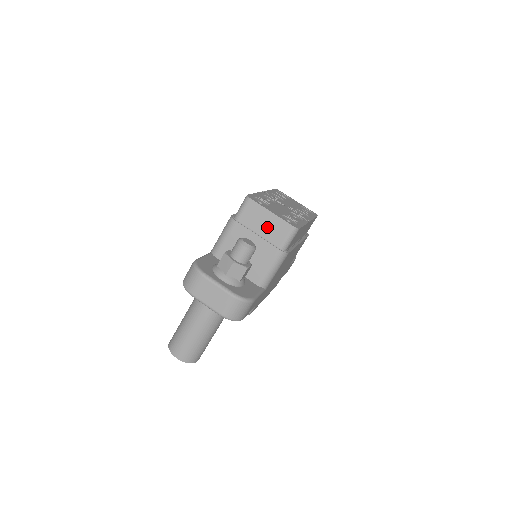
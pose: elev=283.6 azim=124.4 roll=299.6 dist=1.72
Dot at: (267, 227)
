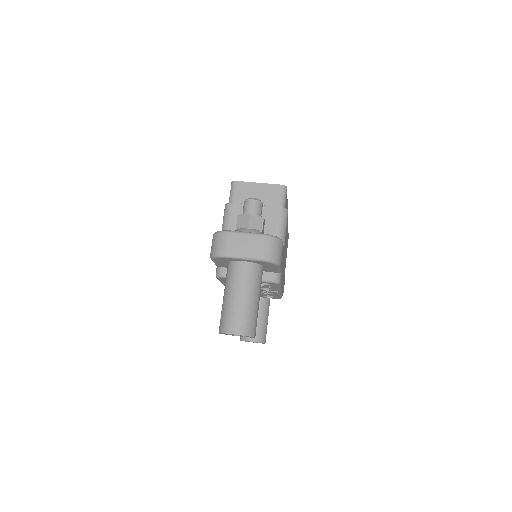
Dot at: (261, 196)
